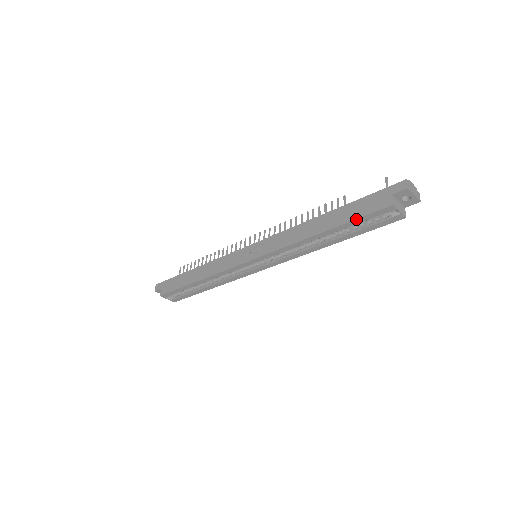
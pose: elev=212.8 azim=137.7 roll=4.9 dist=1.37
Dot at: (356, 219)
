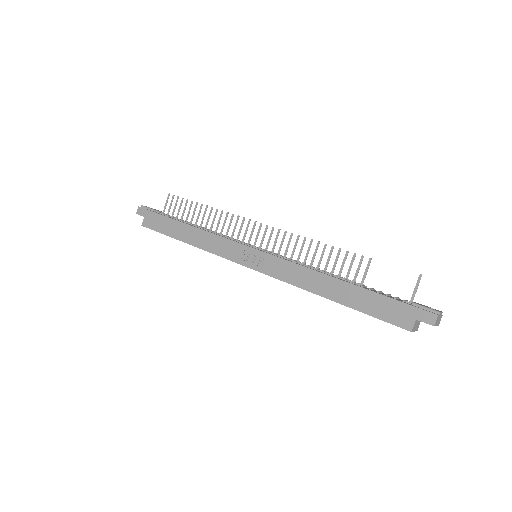
Dot at: (370, 315)
